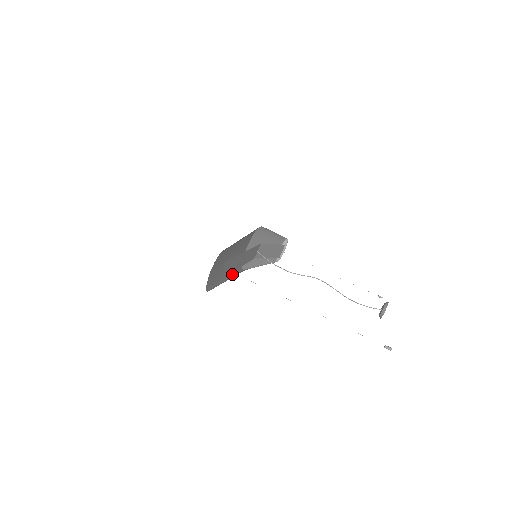
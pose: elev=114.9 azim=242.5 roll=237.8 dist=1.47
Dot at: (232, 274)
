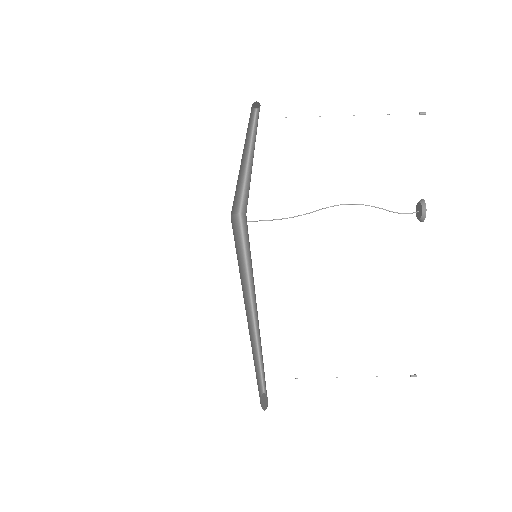
Dot at: (246, 281)
